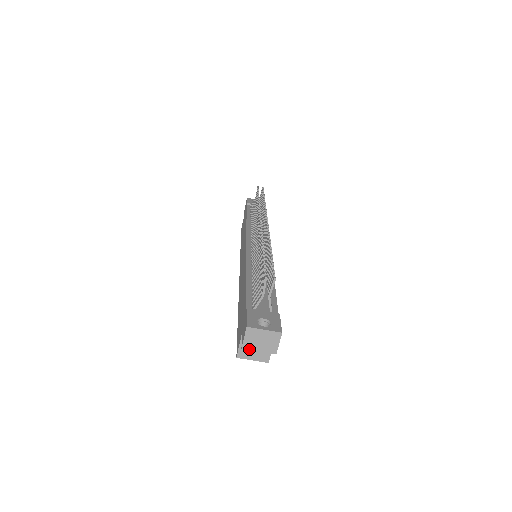
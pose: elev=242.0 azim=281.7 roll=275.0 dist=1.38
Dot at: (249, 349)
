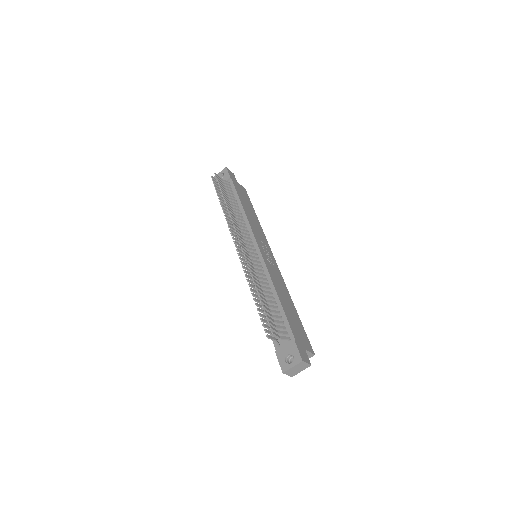
Dot at: occluded
